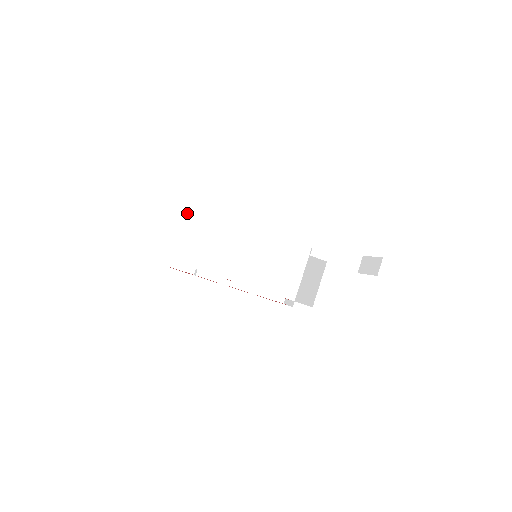
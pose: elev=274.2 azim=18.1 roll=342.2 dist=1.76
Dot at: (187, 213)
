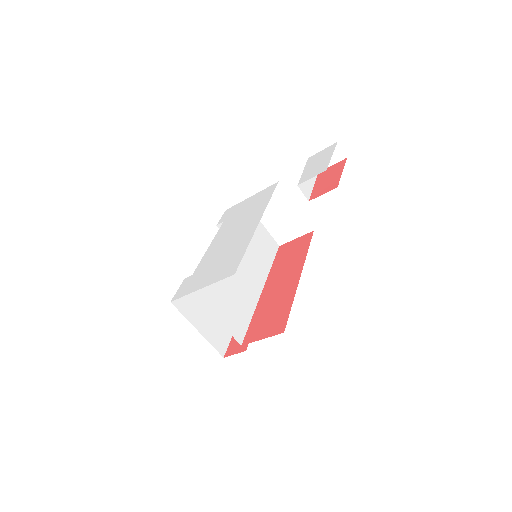
Dot at: (178, 309)
